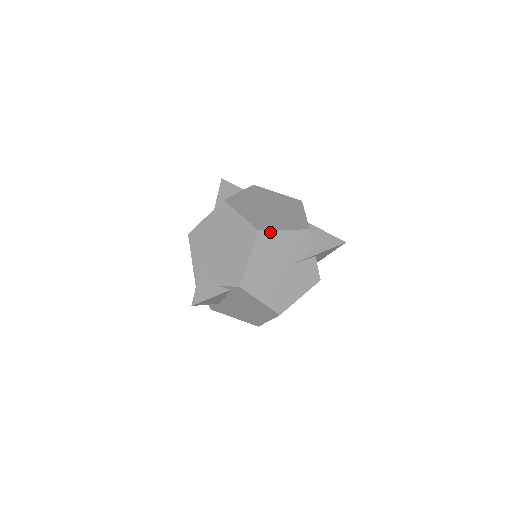
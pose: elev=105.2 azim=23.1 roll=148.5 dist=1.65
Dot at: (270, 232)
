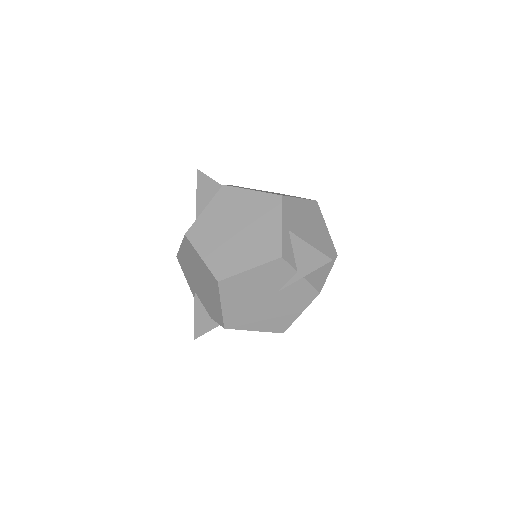
Dot at: (232, 278)
